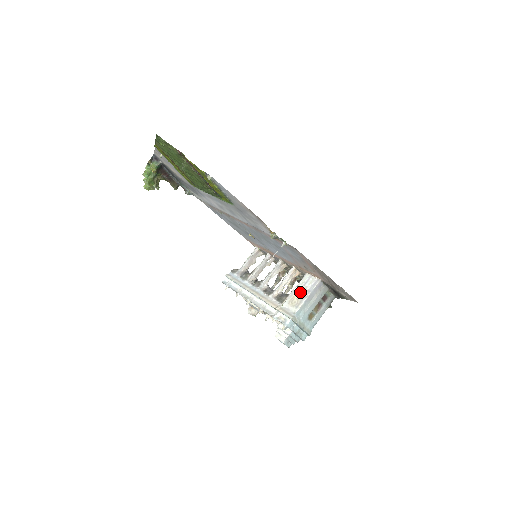
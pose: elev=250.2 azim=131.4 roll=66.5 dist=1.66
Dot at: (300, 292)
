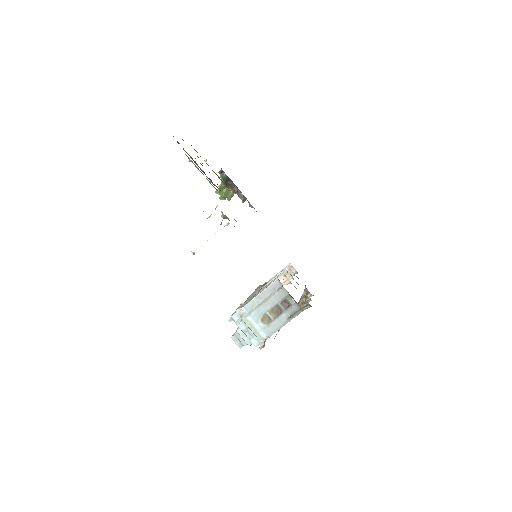
Dot at: occluded
